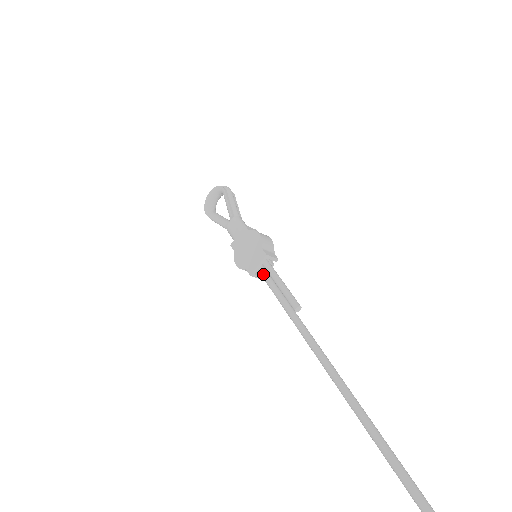
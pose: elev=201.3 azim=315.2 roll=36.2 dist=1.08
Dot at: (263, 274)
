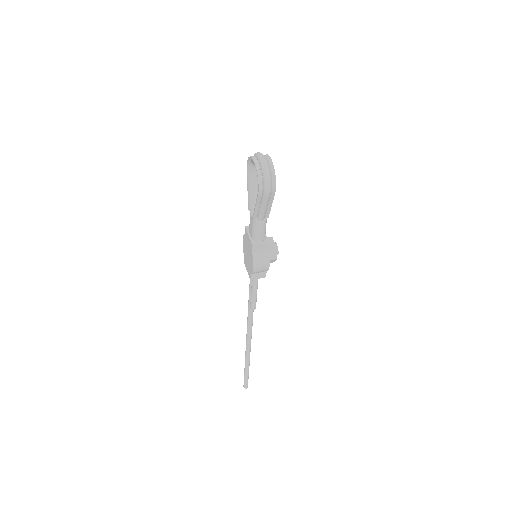
Dot at: occluded
